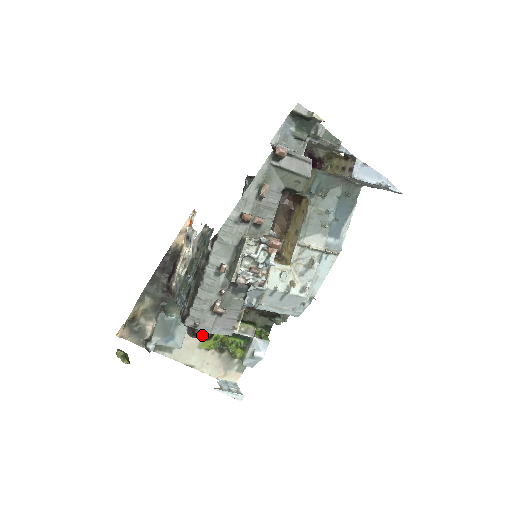
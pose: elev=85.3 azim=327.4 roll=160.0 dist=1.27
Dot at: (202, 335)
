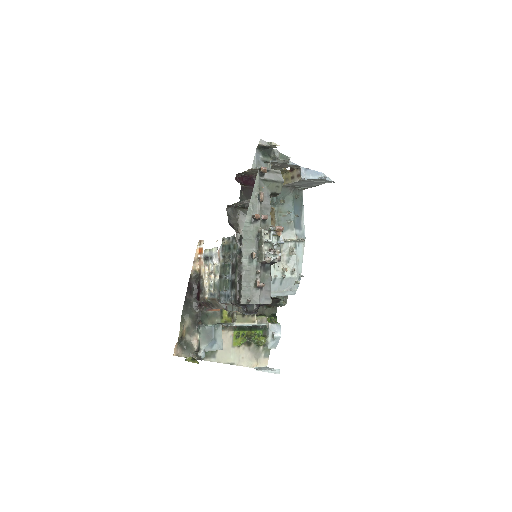
Dot at: (252, 311)
